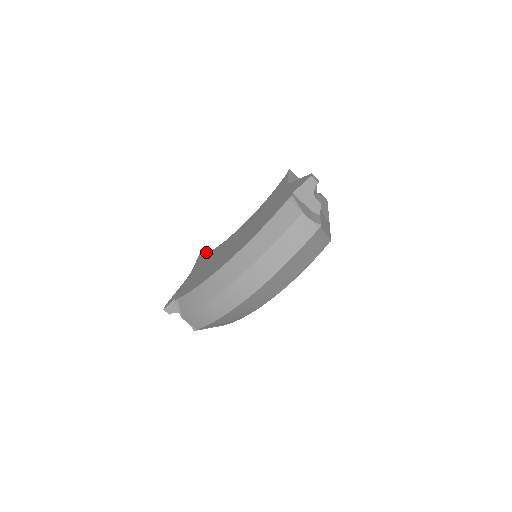
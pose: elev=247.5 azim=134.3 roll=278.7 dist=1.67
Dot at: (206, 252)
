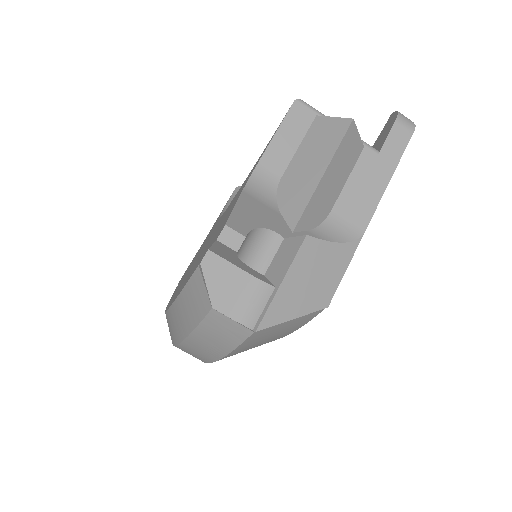
Dot at: occluded
